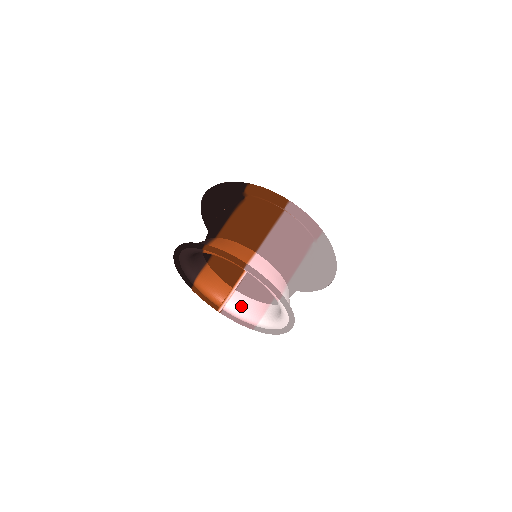
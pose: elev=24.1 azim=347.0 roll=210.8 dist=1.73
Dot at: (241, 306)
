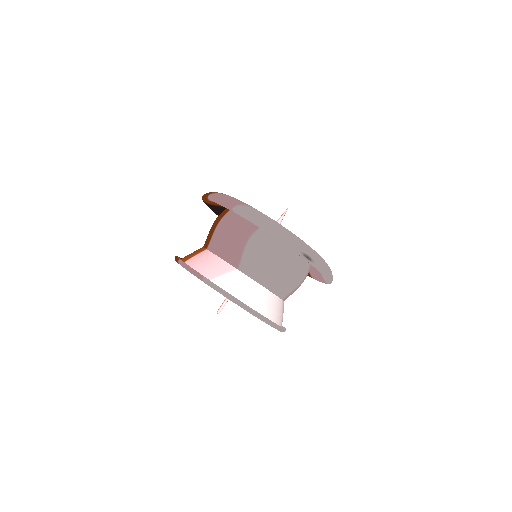
Dot at: occluded
